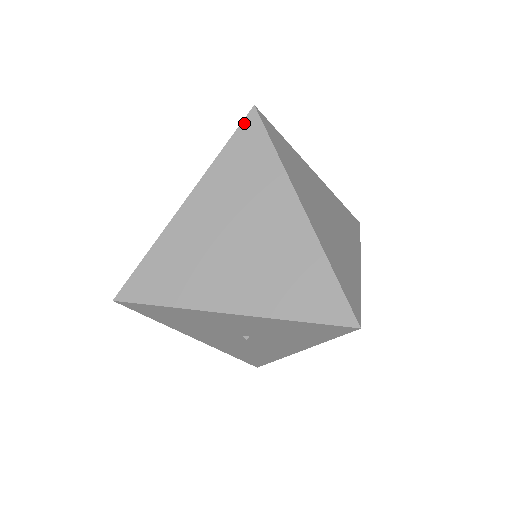
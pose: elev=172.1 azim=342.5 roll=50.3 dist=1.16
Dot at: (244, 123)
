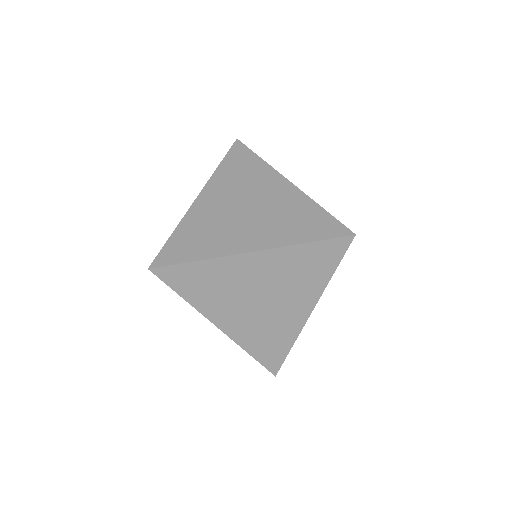
Dot at: (338, 240)
